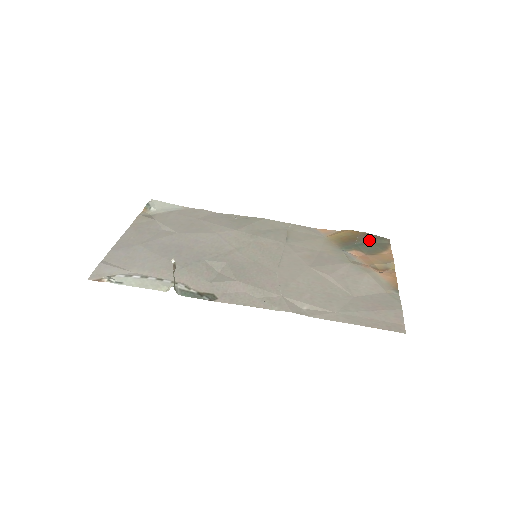
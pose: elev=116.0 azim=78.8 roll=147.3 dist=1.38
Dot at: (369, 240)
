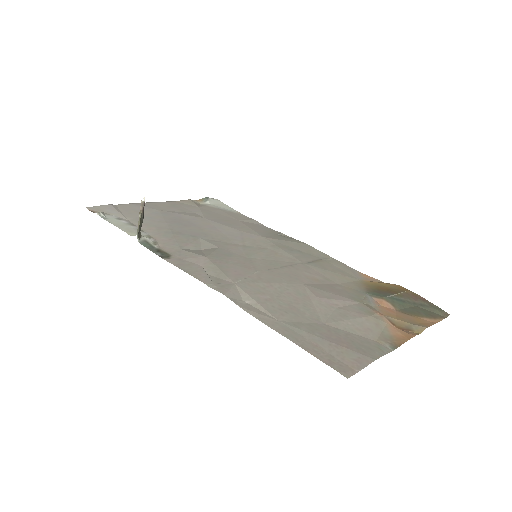
Dot at: (416, 302)
